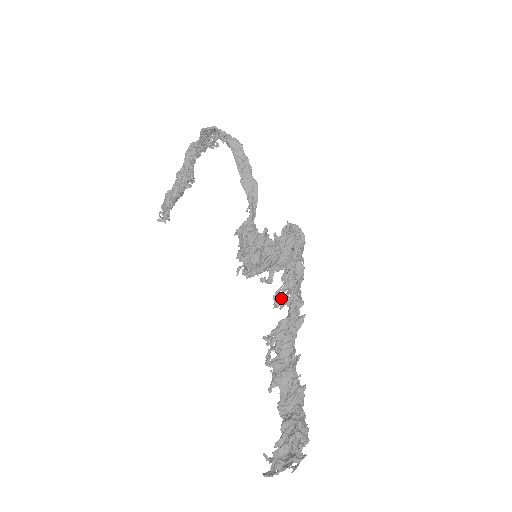
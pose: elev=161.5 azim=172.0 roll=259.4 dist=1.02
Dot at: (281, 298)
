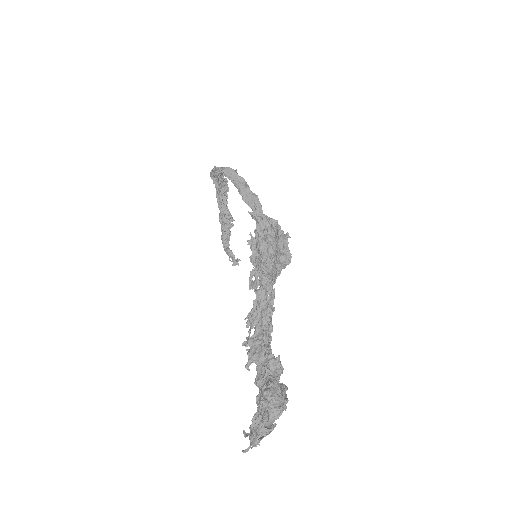
Dot at: (253, 281)
